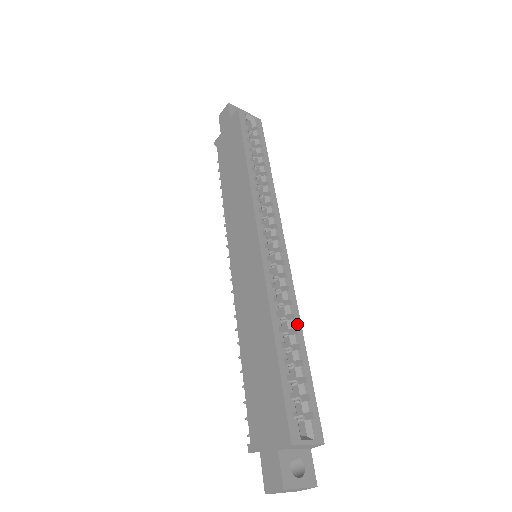
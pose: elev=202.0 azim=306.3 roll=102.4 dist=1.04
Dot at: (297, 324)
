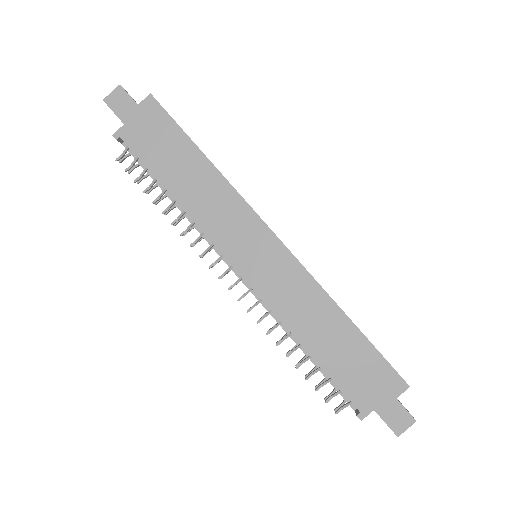
Dot at: occluded
